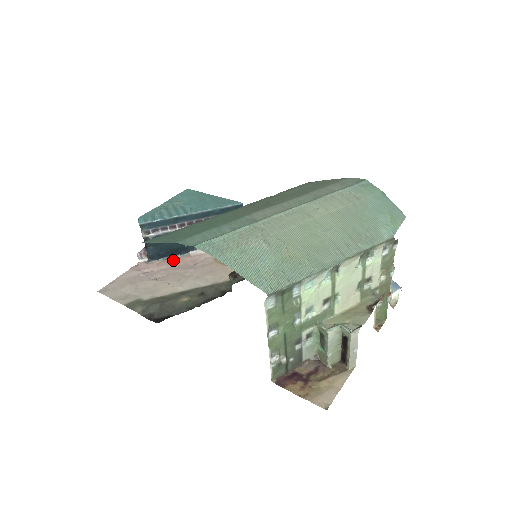
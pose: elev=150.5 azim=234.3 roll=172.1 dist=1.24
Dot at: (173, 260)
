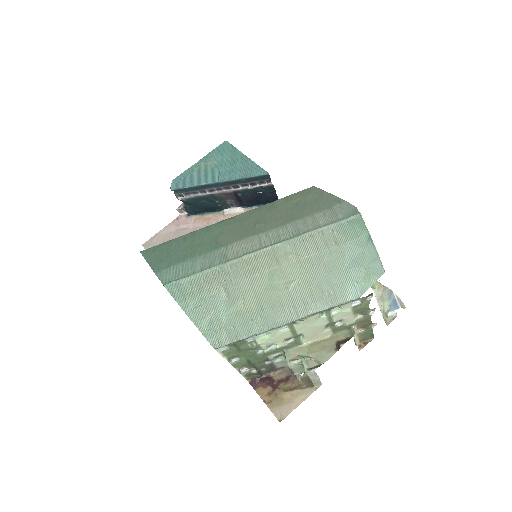
Dot at: (208, 217)
